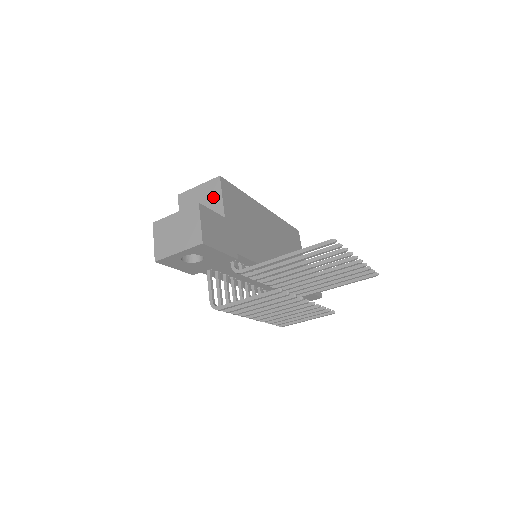
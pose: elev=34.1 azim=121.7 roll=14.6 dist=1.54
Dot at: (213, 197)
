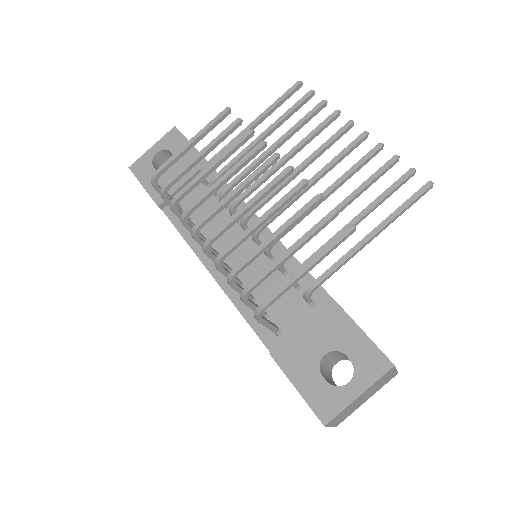
Dot at: occluded
